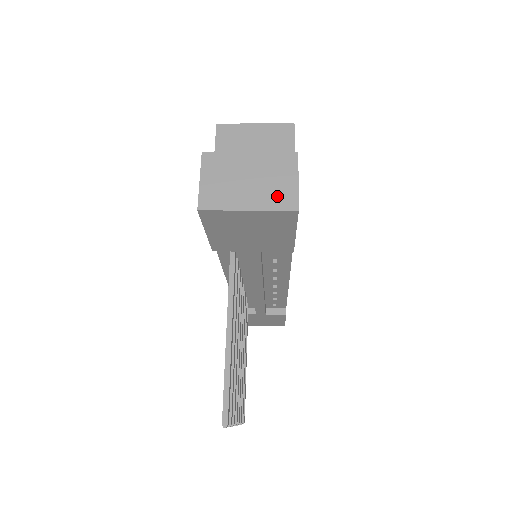
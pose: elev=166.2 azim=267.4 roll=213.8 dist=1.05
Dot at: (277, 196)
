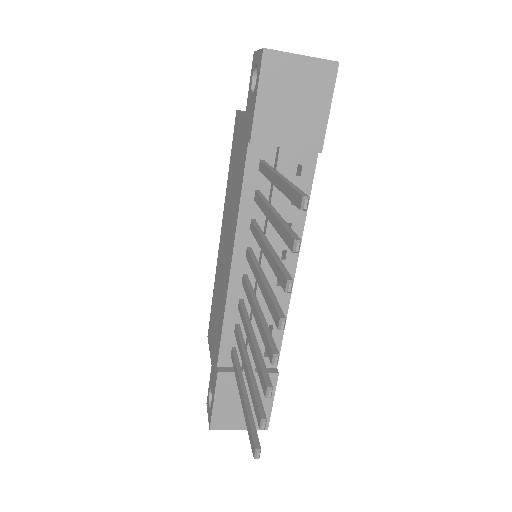
Dot at: occluded
